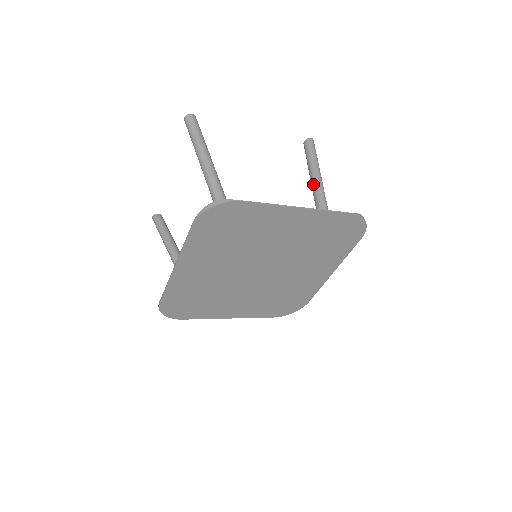
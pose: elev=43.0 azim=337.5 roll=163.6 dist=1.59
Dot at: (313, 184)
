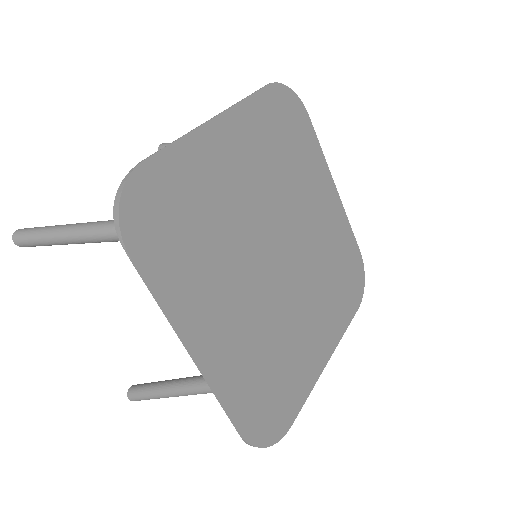
Dot at: occluded
